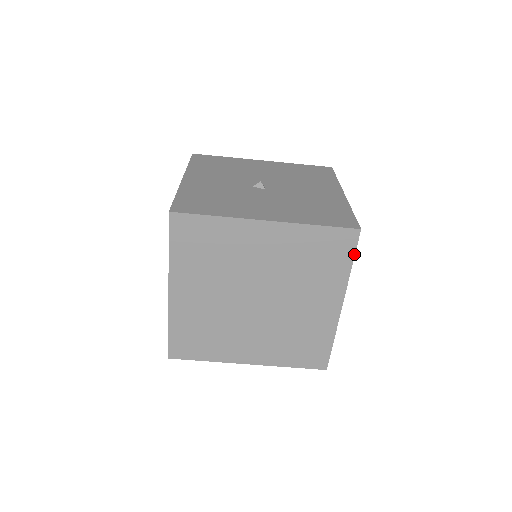
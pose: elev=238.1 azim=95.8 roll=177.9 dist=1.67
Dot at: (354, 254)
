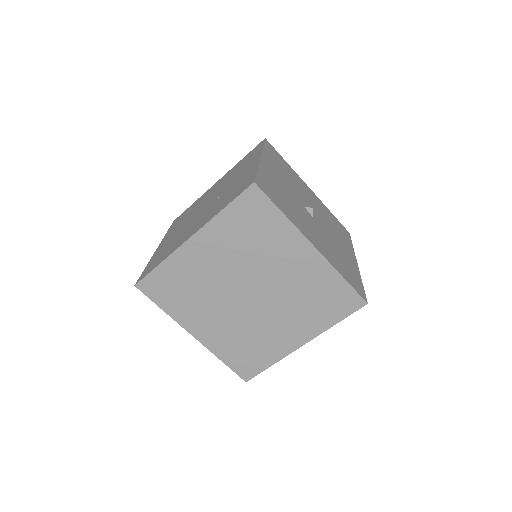
Dot at: (347, 316)
